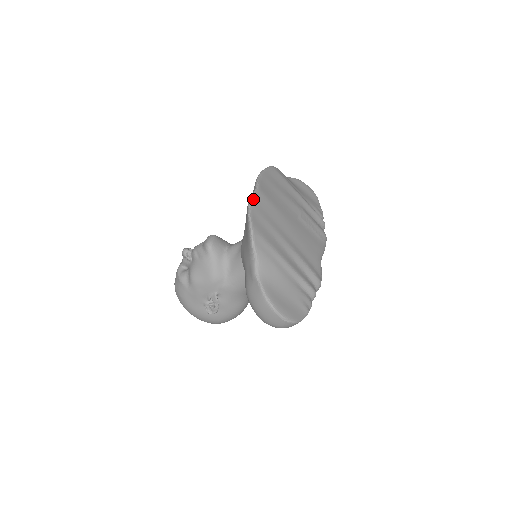
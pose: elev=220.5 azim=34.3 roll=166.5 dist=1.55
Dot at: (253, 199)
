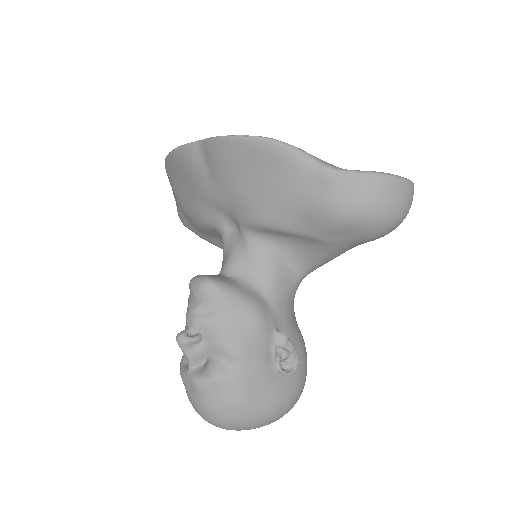
Dot at: (218, 137)
